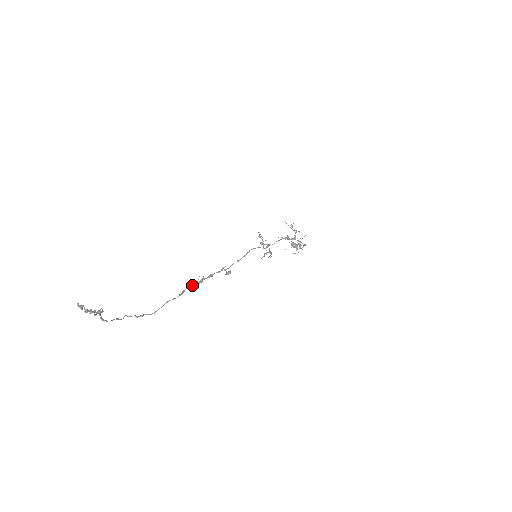
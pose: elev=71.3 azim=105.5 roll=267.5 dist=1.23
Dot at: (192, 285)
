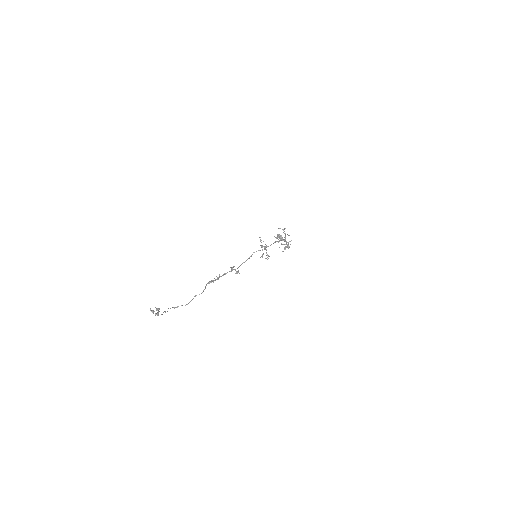
Dot at: (211, 281)
